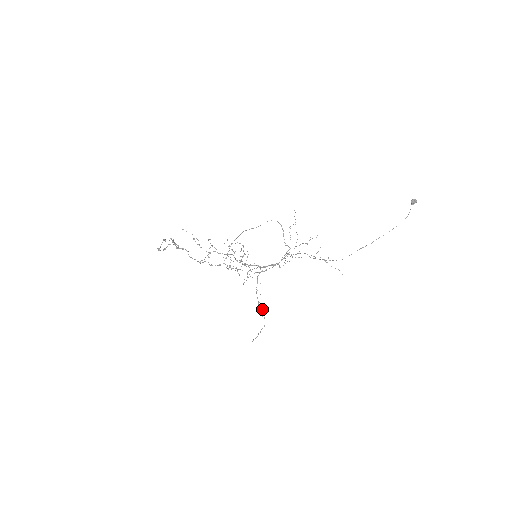
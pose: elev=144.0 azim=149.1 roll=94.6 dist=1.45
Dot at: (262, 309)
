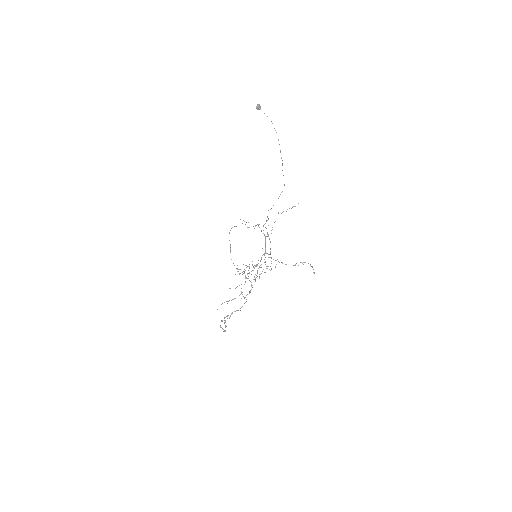
Dot at: occluded
